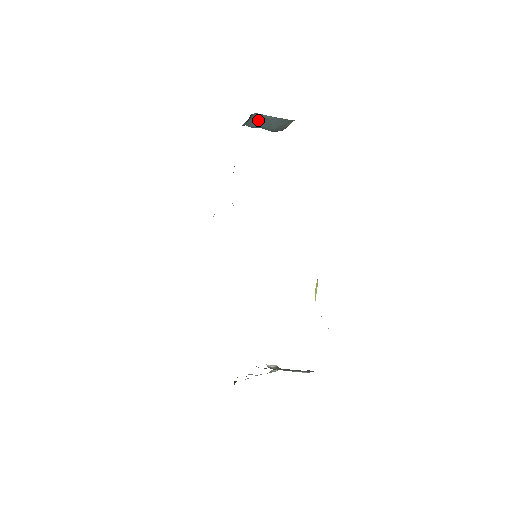
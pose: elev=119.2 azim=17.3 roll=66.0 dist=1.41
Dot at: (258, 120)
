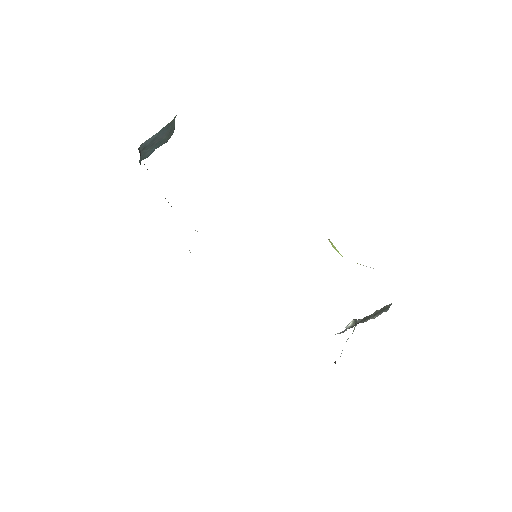
Dot at: (148, 147)
